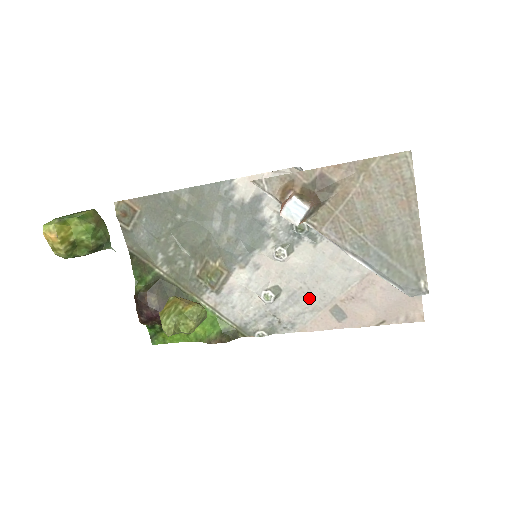
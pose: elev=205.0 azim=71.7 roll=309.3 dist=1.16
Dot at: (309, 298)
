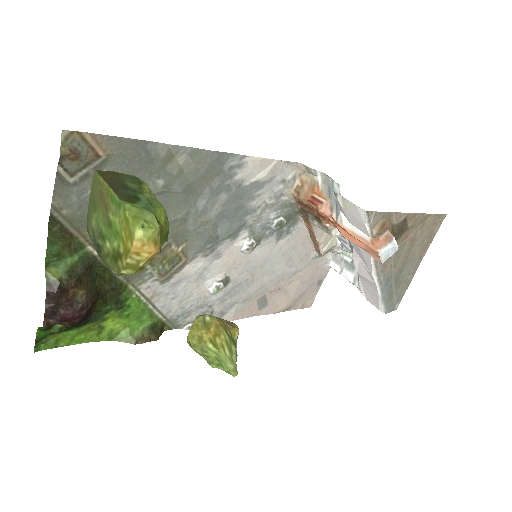
Dot at: (249, 289)
